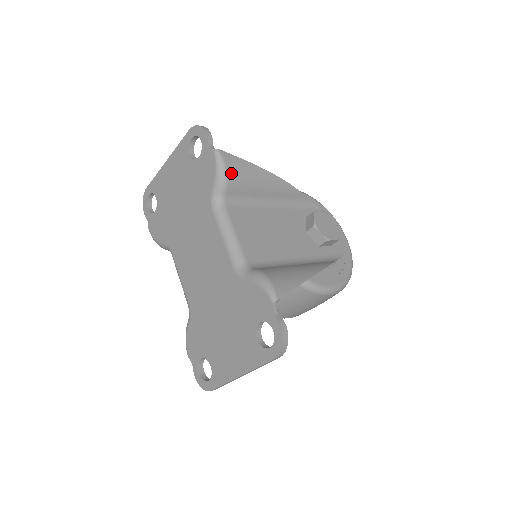
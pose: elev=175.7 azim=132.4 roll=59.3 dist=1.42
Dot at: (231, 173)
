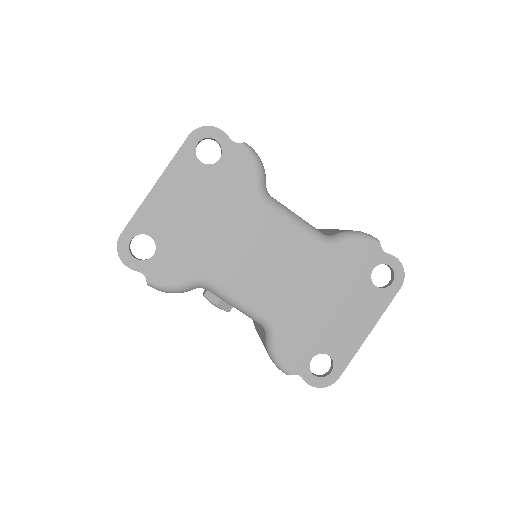
Dot at: occluded
